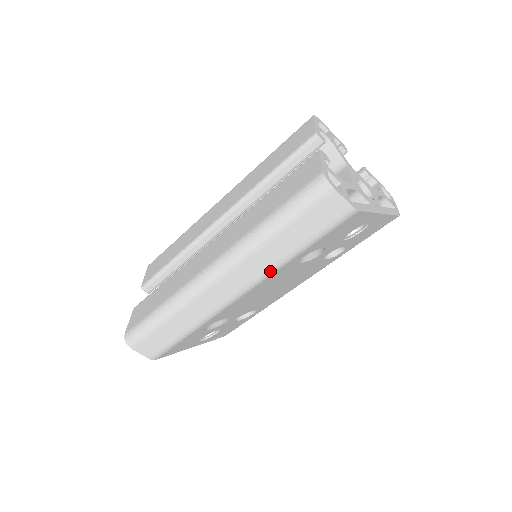
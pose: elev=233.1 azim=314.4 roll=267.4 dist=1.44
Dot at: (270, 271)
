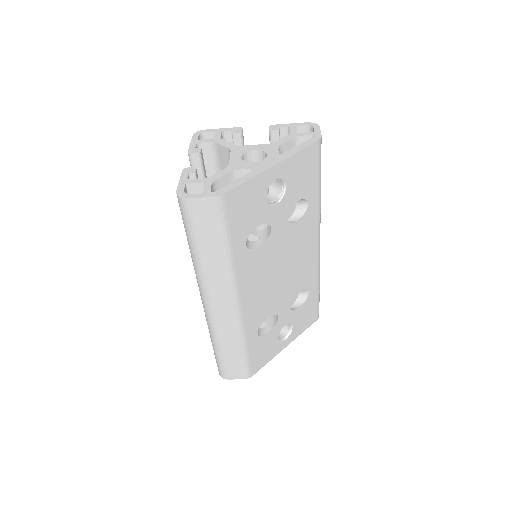
Dot at: (230, 275)
